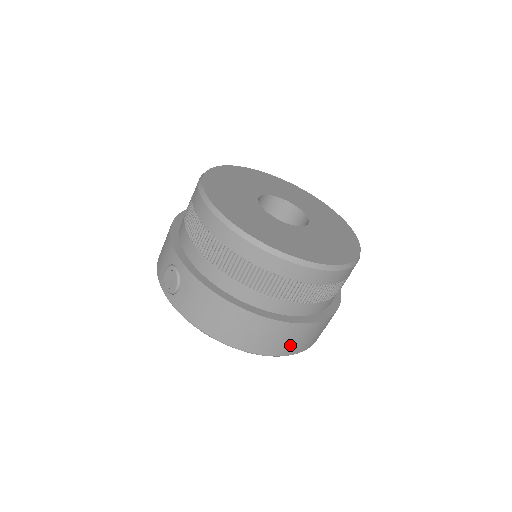
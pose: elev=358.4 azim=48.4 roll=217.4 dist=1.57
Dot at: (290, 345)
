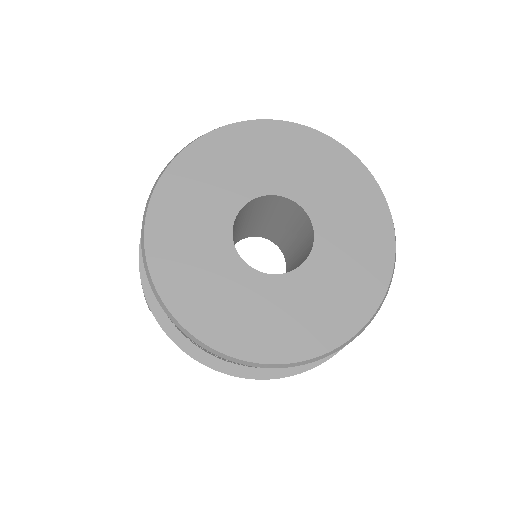
Dot at: occluded
